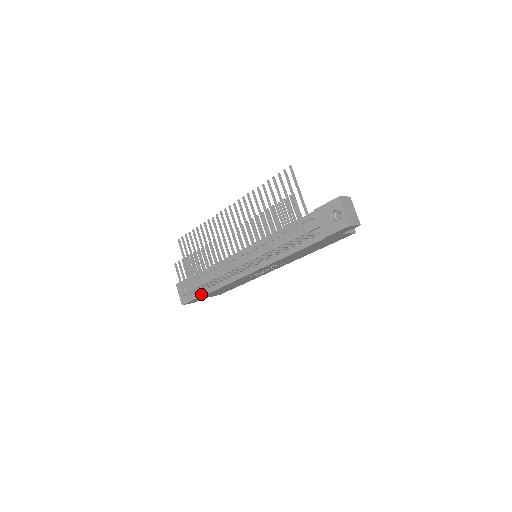
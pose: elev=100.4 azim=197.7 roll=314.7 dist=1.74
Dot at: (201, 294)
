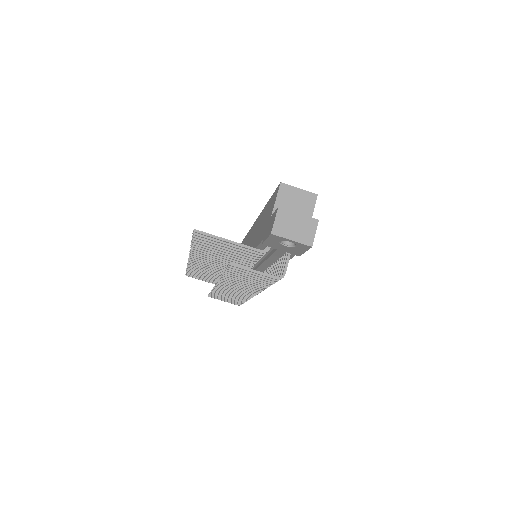
Dot at: occluded
